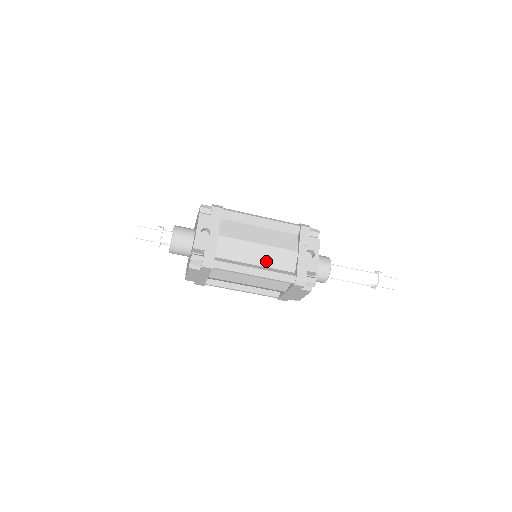
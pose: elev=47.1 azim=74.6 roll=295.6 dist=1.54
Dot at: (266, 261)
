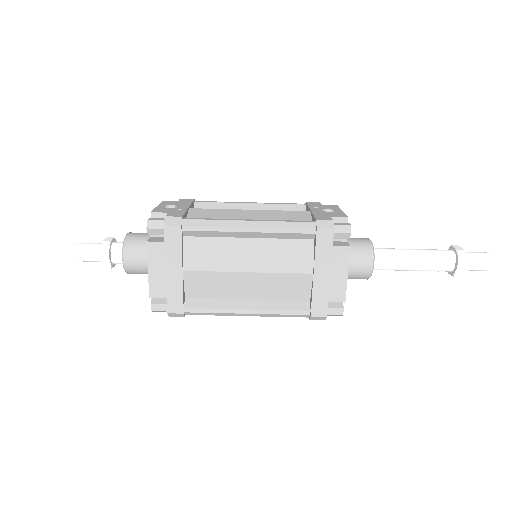
Dot at: occluded
